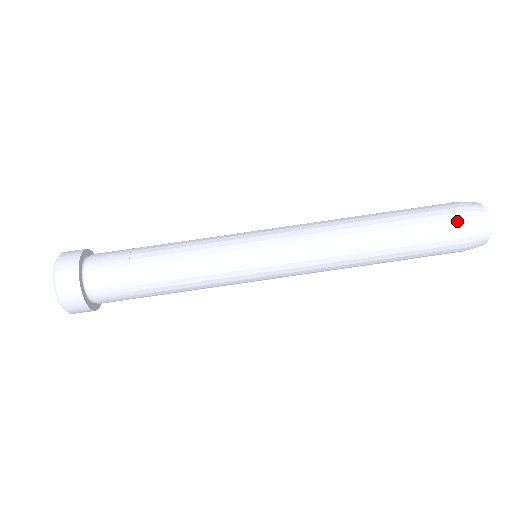
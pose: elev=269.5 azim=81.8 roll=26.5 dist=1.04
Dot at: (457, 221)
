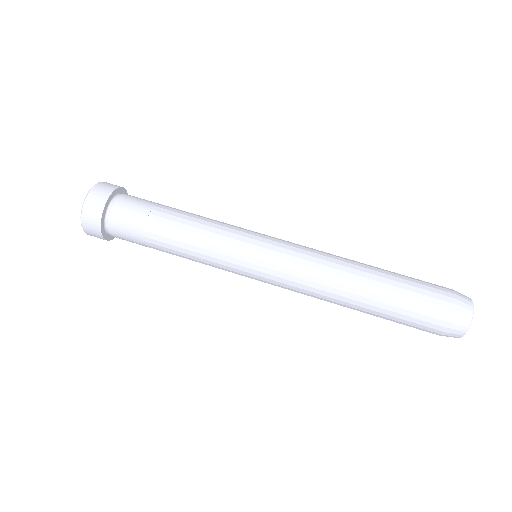
Dot at: (436, 321)
